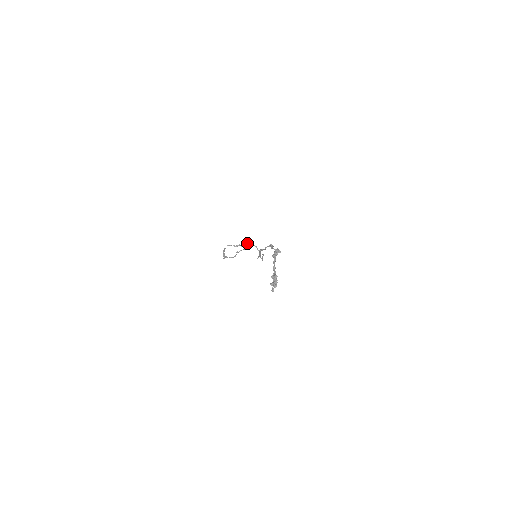
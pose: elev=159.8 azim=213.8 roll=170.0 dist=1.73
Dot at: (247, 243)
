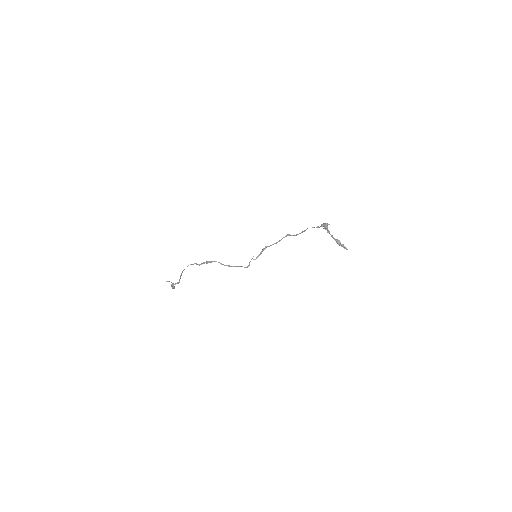
Dot at: occluded
